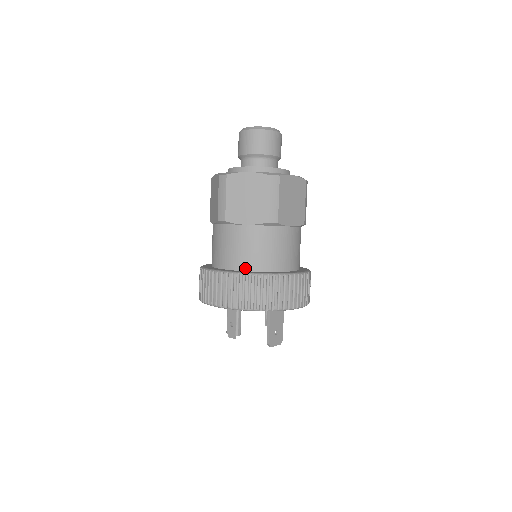
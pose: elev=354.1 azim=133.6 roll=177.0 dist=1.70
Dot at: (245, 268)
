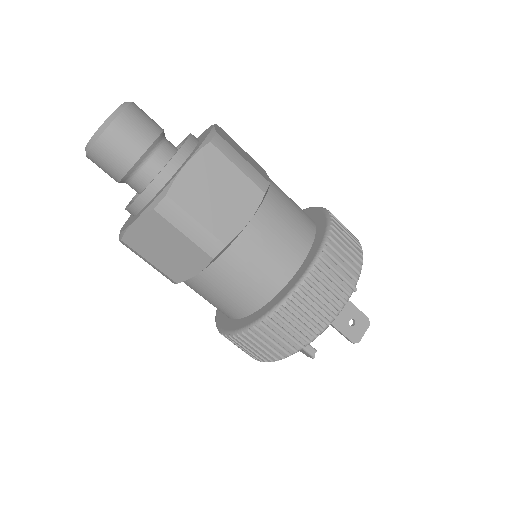
Dot at: (246, 312)
